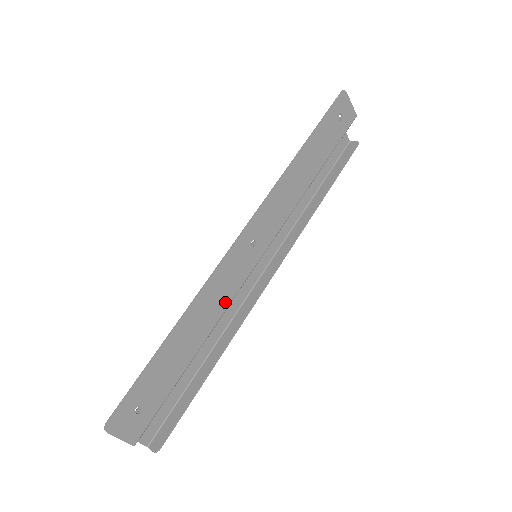
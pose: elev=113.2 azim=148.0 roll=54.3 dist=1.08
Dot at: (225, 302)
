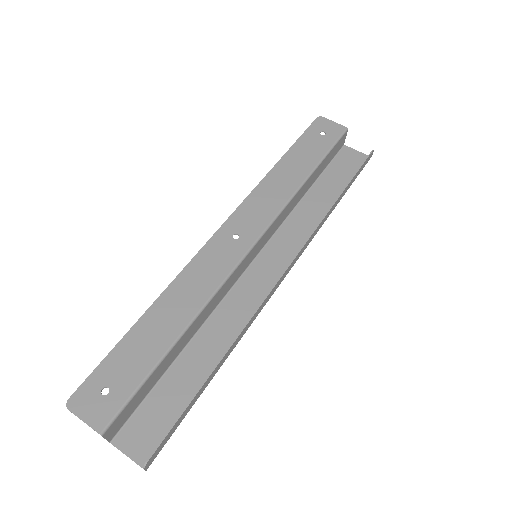
Dot at: (209, 289)
